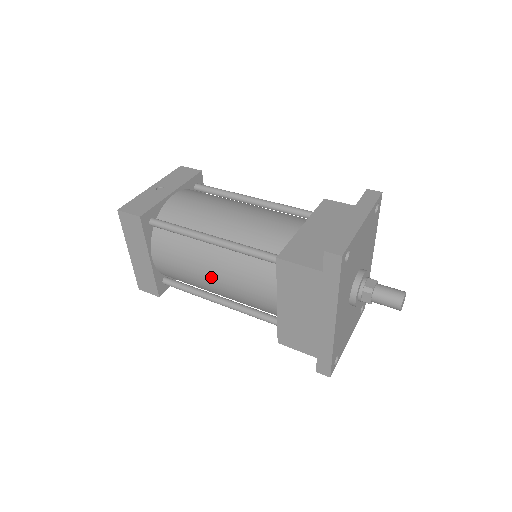
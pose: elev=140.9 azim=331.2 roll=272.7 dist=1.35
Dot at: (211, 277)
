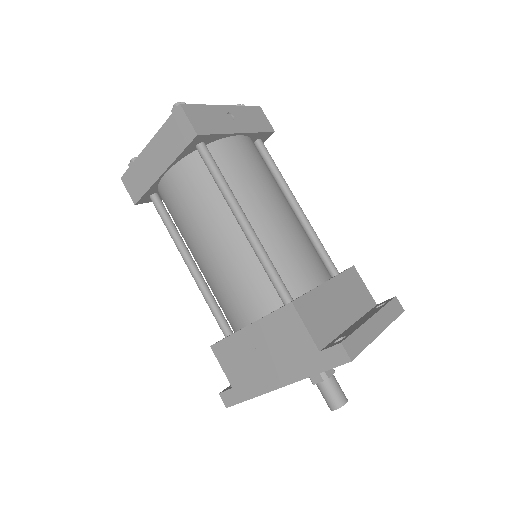
Dot at: (208, 246)
